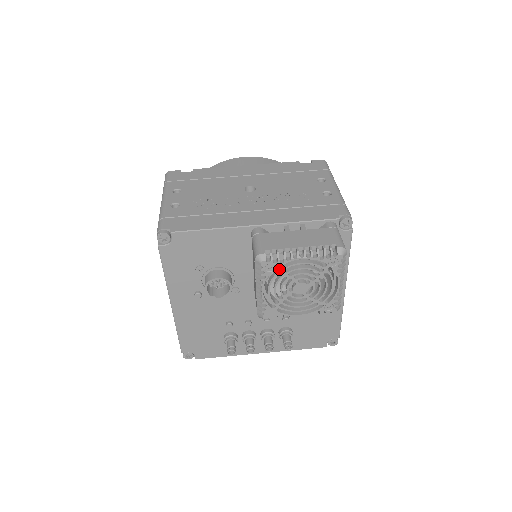
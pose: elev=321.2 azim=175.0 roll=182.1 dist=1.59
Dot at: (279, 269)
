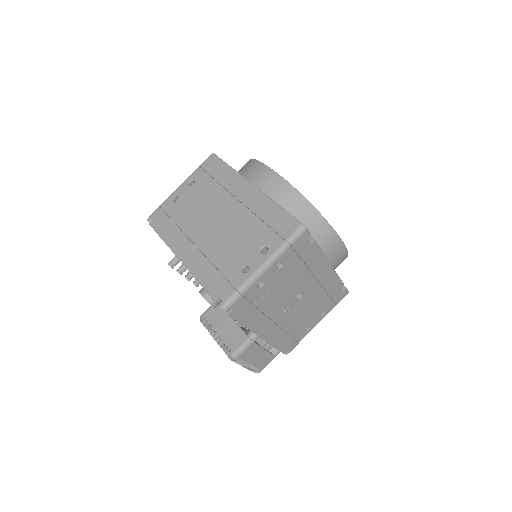
Dot at: occluded
